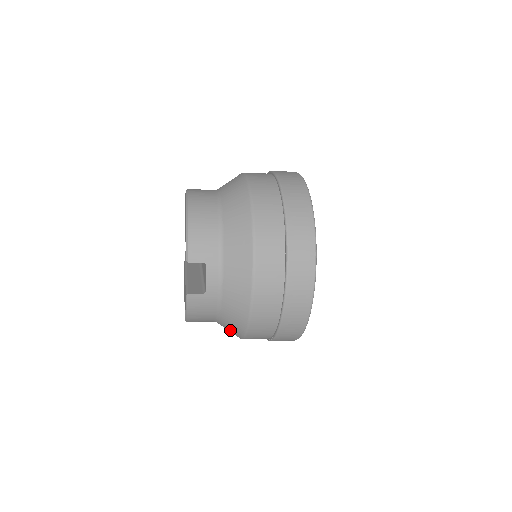
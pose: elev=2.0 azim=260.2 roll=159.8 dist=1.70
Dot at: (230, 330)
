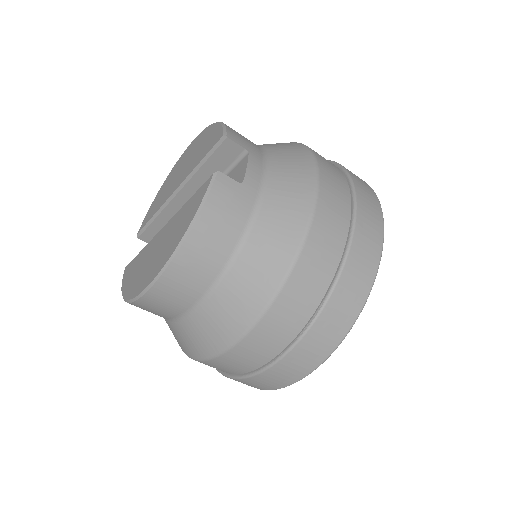
Dot at: (245, 291)
